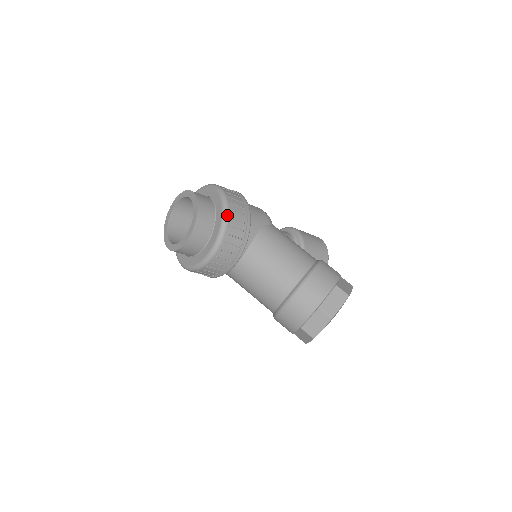
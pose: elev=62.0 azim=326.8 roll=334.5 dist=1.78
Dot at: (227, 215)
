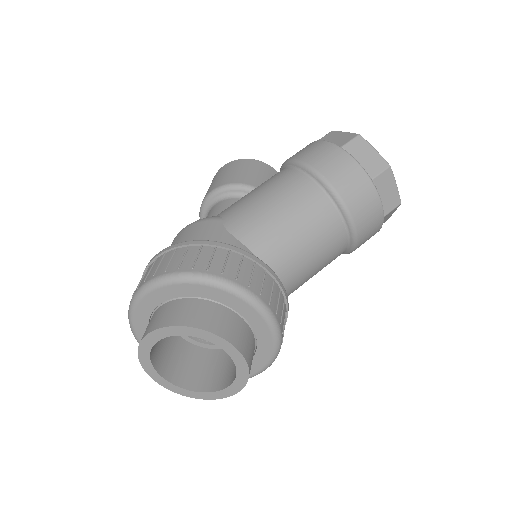
Dot at: (217, 278)
